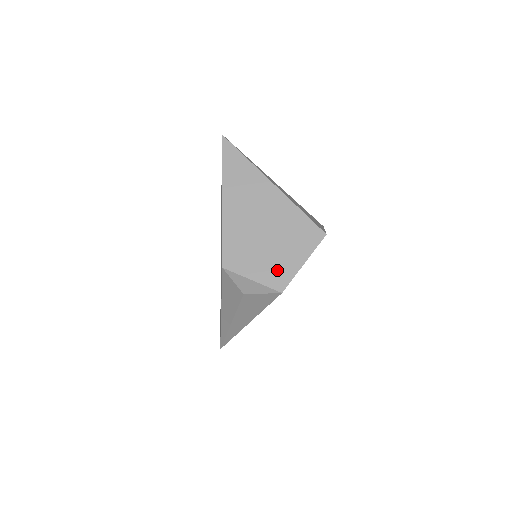
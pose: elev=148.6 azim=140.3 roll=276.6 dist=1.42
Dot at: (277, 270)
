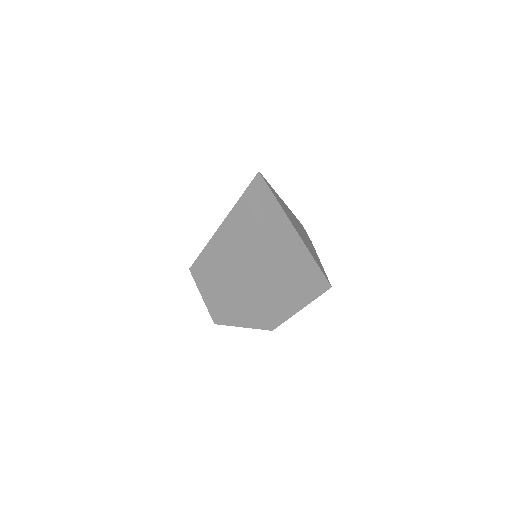
Dot at: (221, 310)
